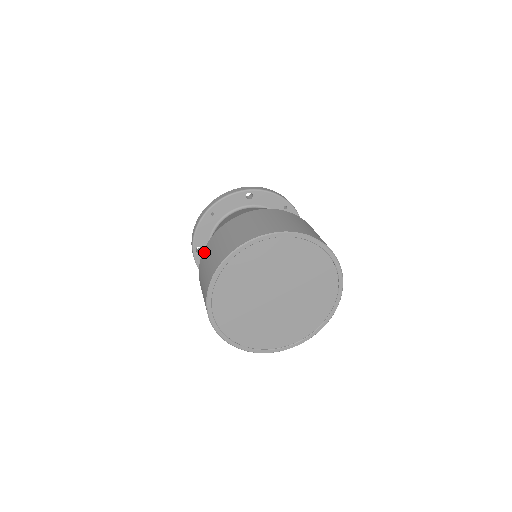
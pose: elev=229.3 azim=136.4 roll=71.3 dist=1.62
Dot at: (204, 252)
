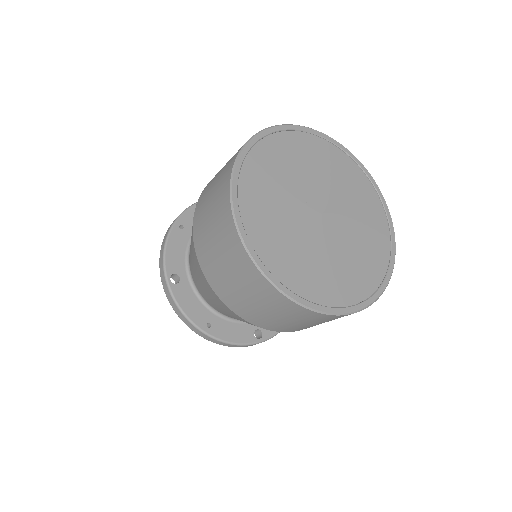
Dot at: (196, 211)
